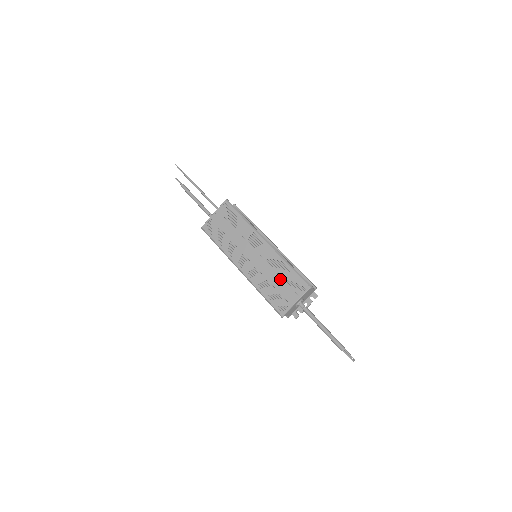
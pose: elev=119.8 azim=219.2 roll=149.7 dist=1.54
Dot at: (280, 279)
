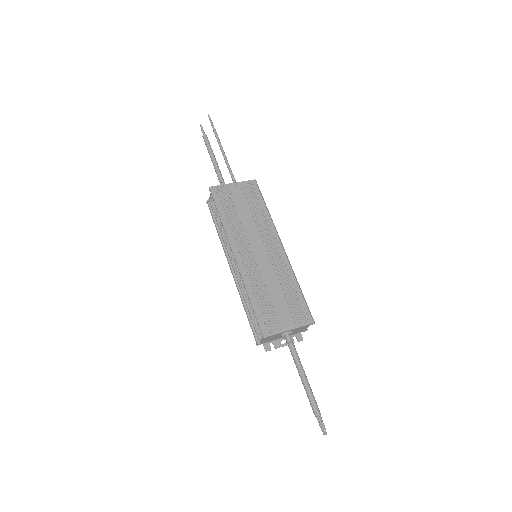
Dot at: (282, 294)
